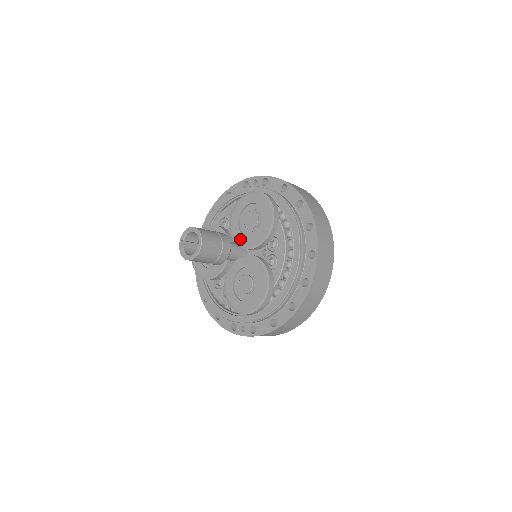
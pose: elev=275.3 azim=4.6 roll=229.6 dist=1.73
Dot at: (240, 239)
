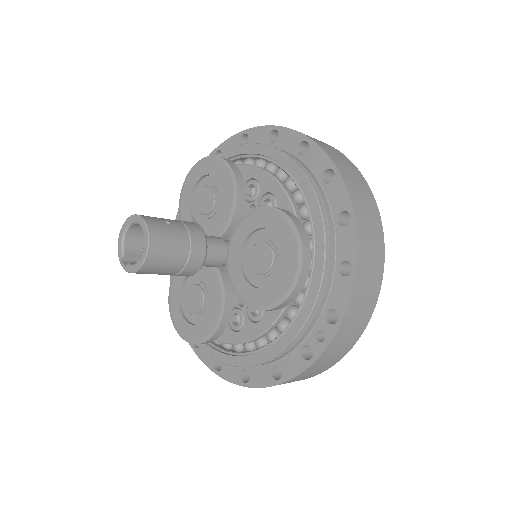
Dot at: (212, 232)
